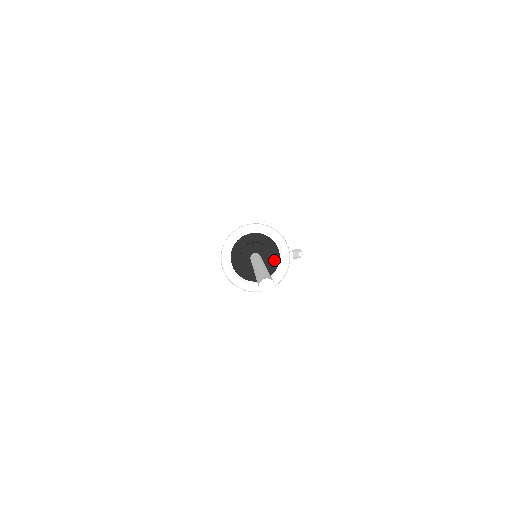
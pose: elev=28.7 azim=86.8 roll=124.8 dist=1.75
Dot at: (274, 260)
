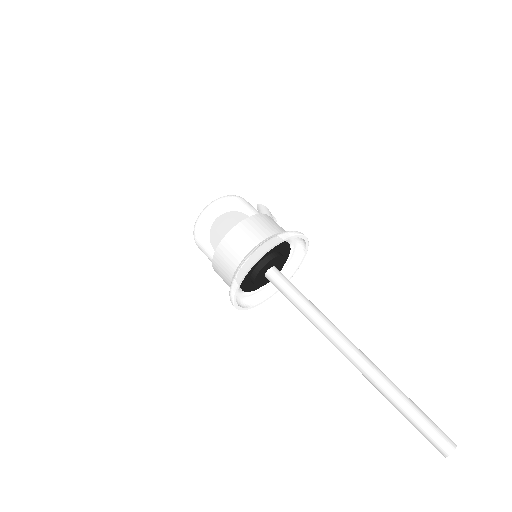
Dot at: occluded
